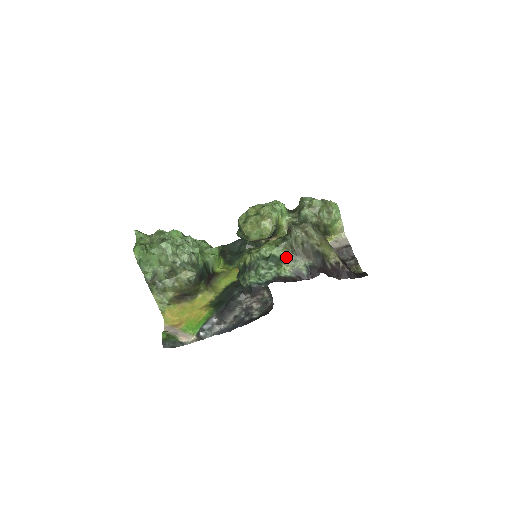
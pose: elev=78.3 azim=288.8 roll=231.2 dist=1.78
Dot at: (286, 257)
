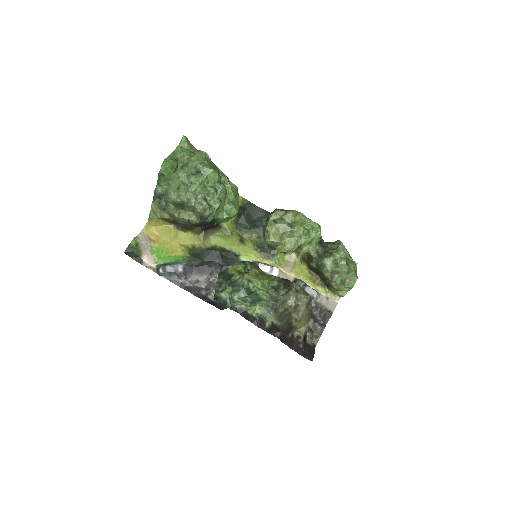
Dot at: (266, 302)
